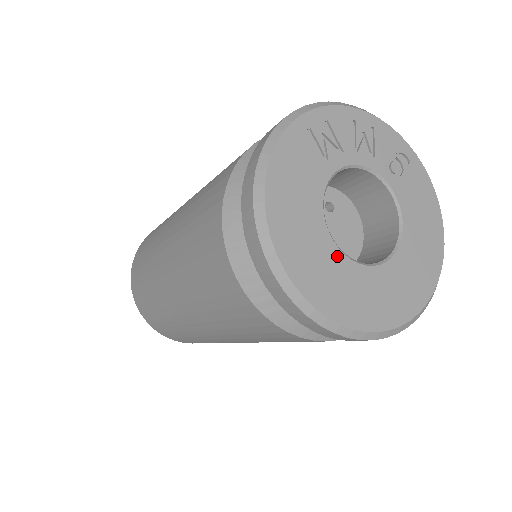
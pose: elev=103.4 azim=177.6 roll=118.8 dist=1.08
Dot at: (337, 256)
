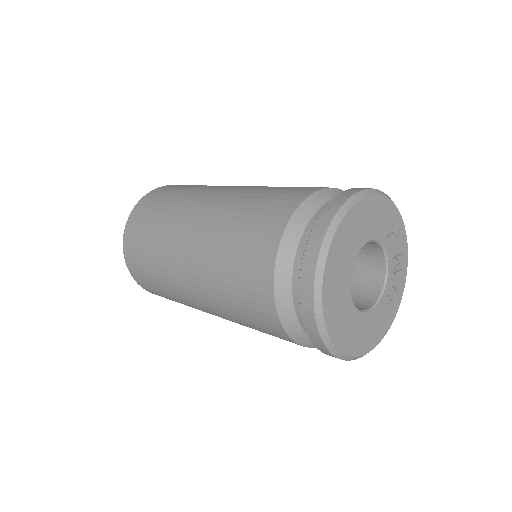
Dot at: (352, 260)
